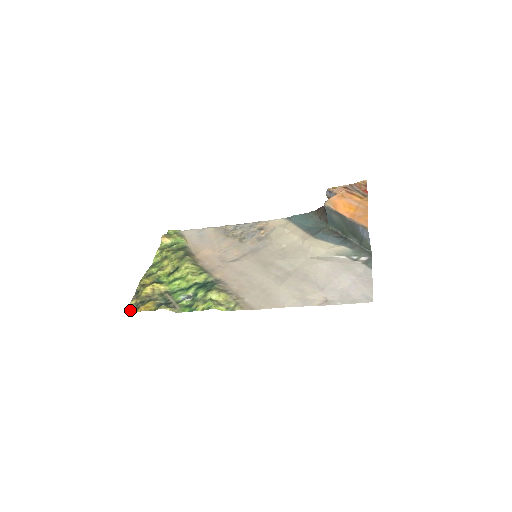
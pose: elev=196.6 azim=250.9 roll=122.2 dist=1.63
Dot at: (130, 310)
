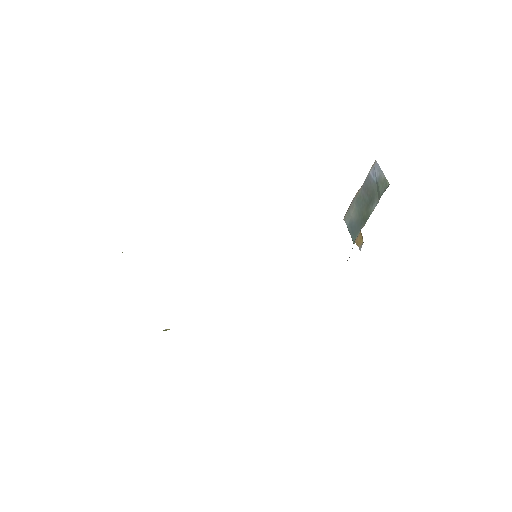
Dot at: occluded
